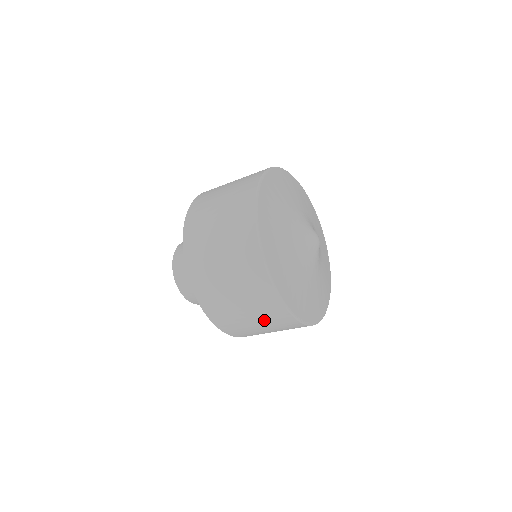
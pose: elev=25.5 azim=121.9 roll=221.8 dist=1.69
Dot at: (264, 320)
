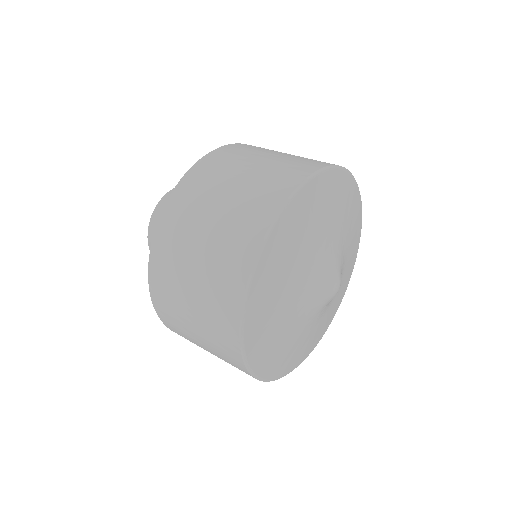
Dot at: occluded
